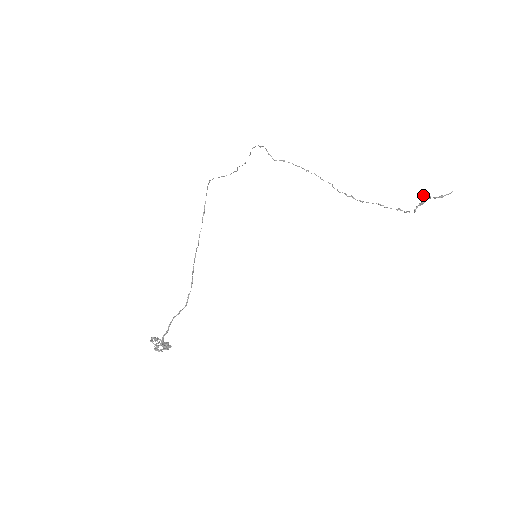
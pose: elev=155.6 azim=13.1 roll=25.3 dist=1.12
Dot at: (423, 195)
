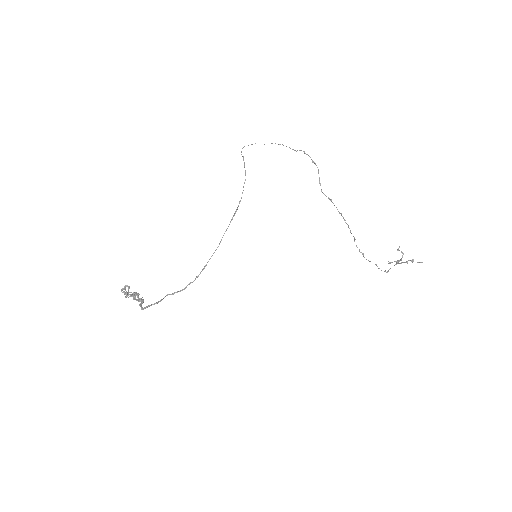
Dot at: occluded
